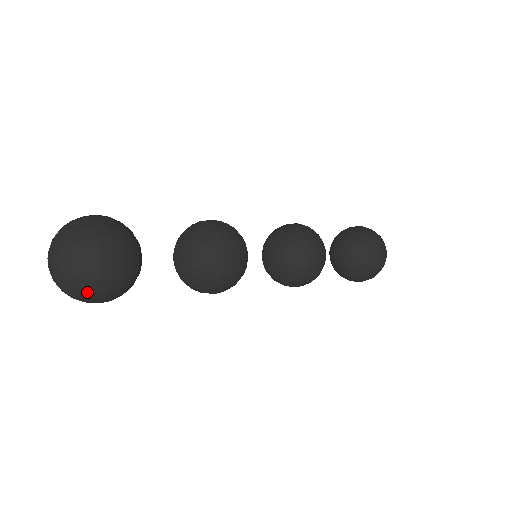
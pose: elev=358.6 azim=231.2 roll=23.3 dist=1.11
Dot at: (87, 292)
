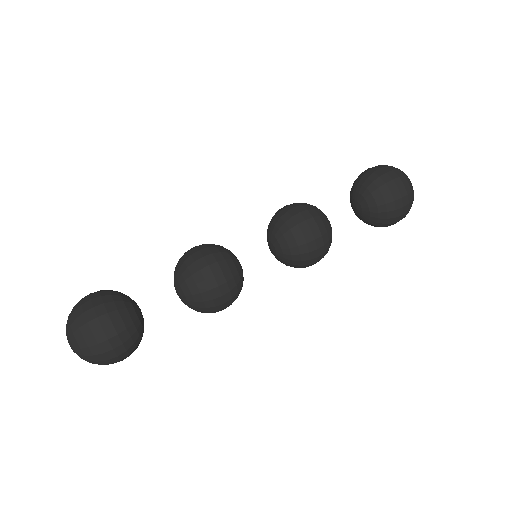
Dot at: occluded
